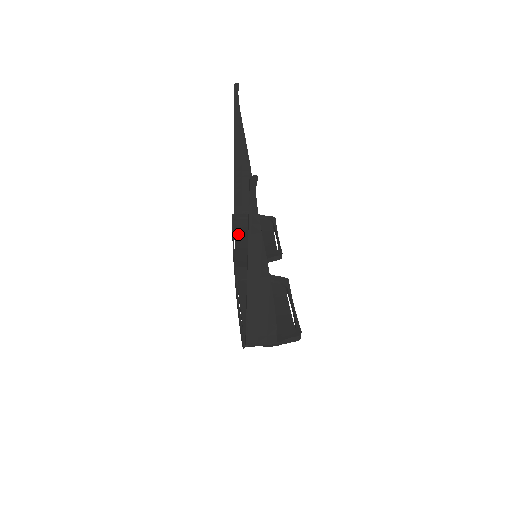
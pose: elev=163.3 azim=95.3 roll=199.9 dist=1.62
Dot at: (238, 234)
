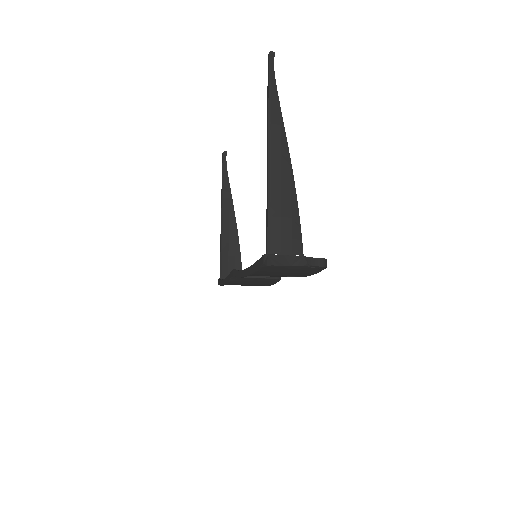
Dot at: occluded
